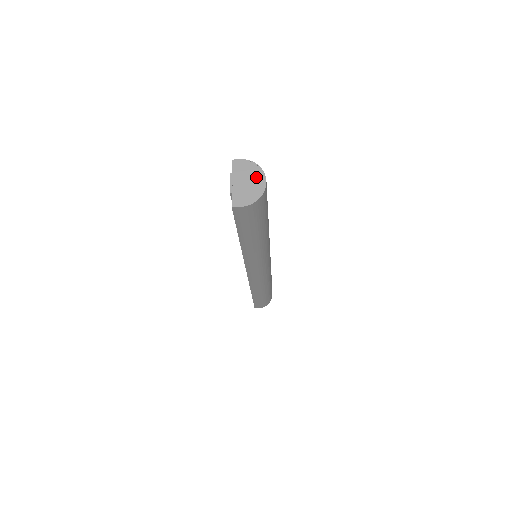
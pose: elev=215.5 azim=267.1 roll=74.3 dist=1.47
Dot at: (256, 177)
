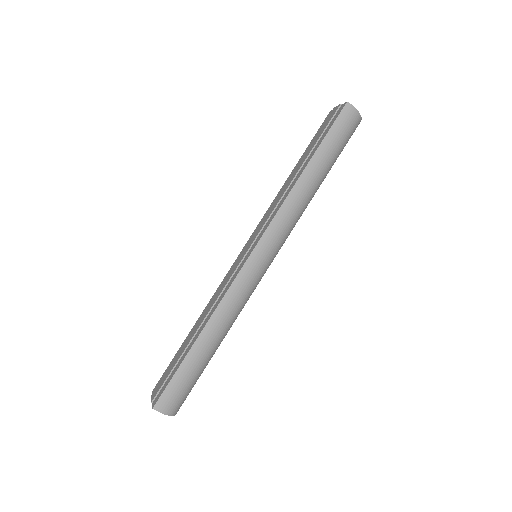
Dot at: occluded
